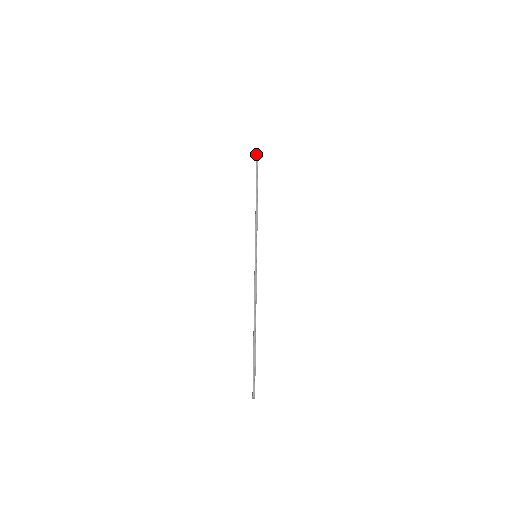
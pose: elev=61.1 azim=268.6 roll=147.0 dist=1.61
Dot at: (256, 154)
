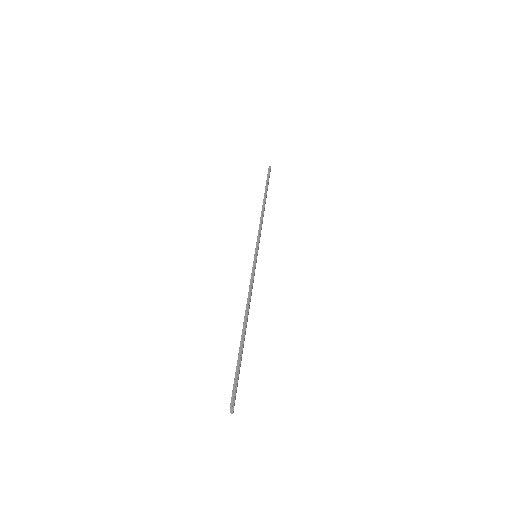
Dot at: (268, 170)
